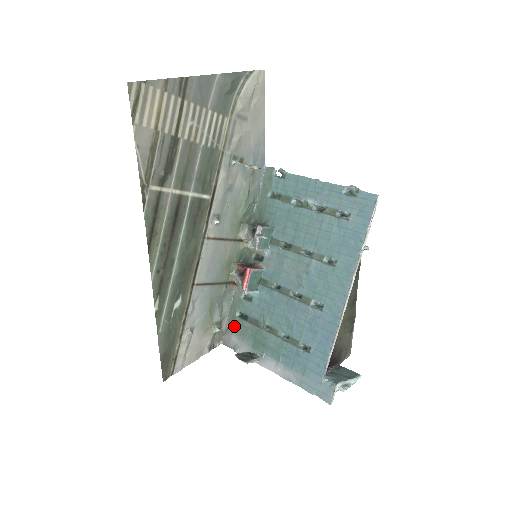
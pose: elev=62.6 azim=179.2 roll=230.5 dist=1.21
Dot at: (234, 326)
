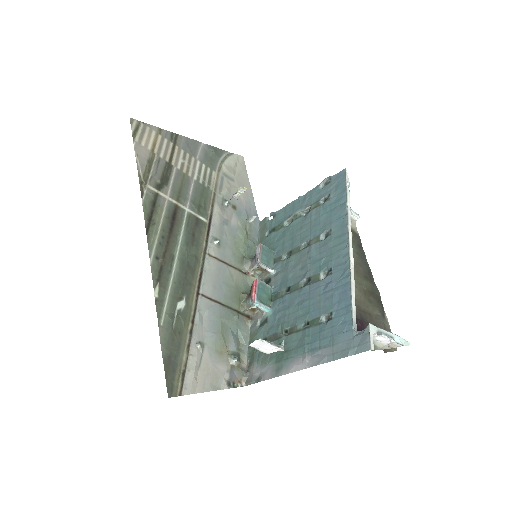
Dot at: (254, 358)
